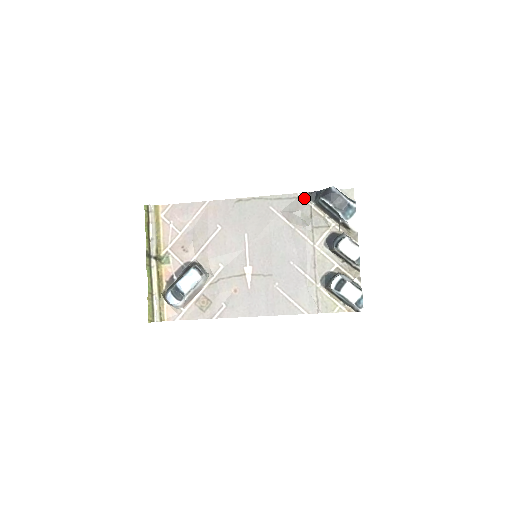
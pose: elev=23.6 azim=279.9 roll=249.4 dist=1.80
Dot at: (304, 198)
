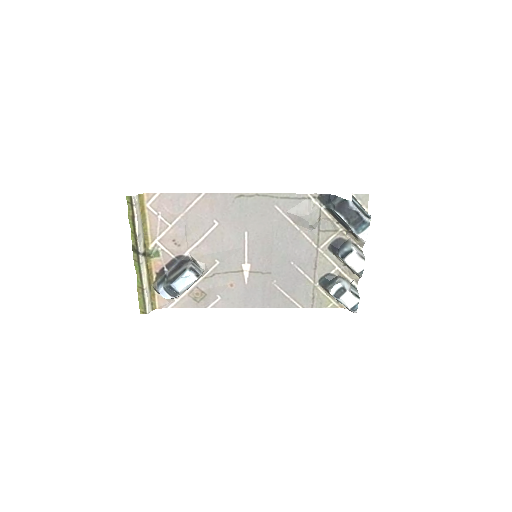
Dot at: (314, 200)
